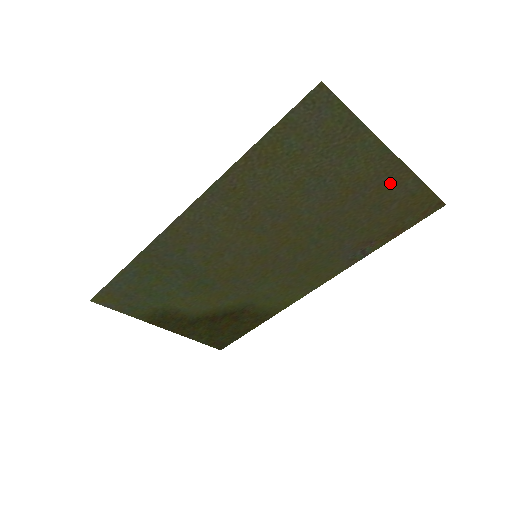
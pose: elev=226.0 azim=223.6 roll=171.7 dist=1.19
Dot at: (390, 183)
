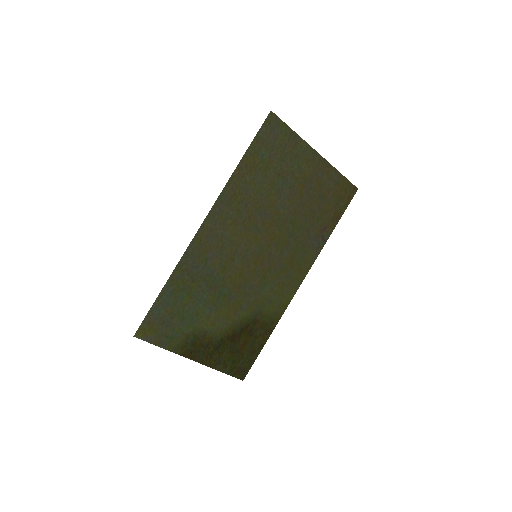
Dot at: (323, 176)
